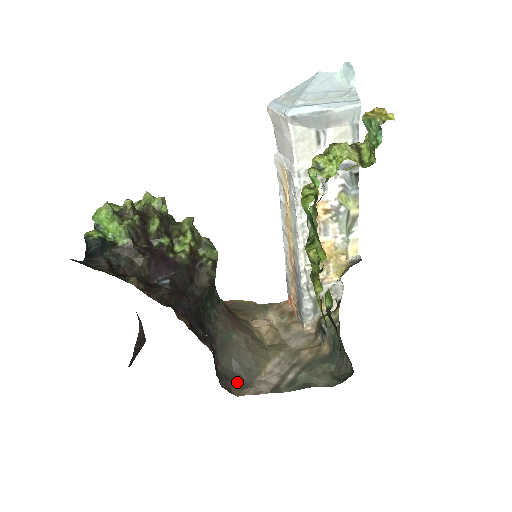
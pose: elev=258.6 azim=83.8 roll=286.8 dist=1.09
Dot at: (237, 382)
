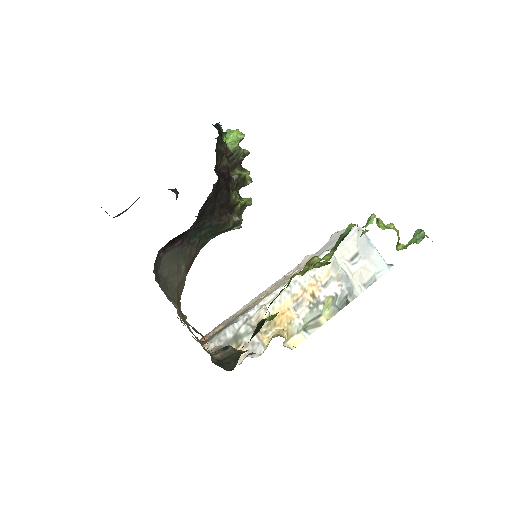
Dot at: (157, 274)
